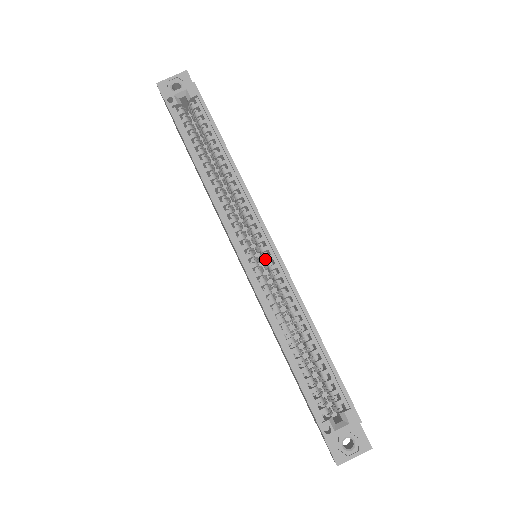
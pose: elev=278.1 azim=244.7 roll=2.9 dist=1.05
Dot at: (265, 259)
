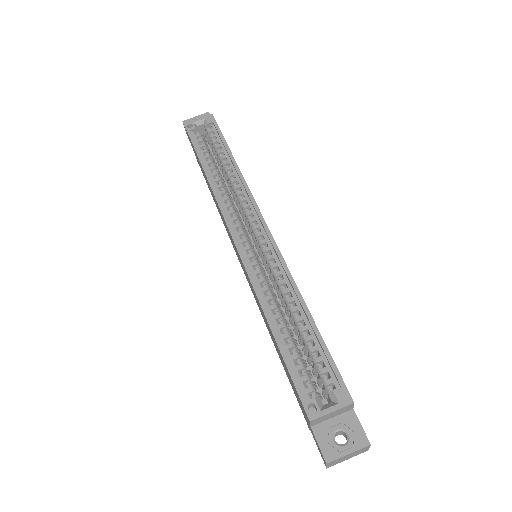
Dot at: (259, 243)
